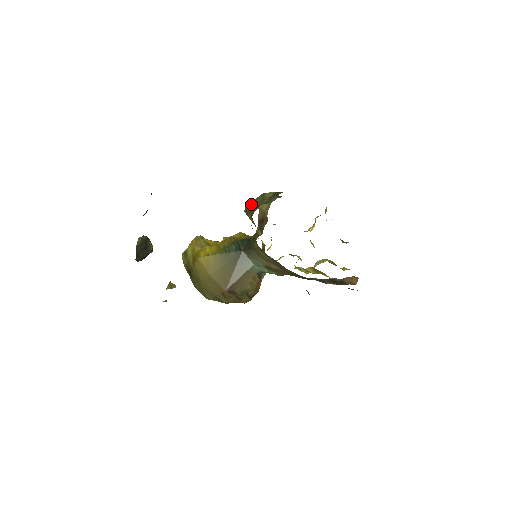
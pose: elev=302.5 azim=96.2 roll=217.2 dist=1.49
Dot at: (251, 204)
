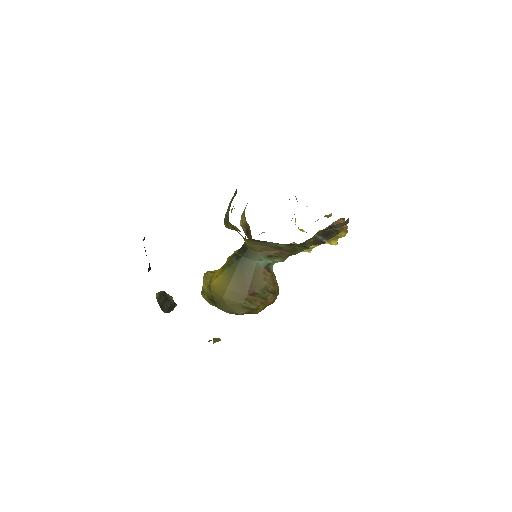
Dot at: (226, 217)
